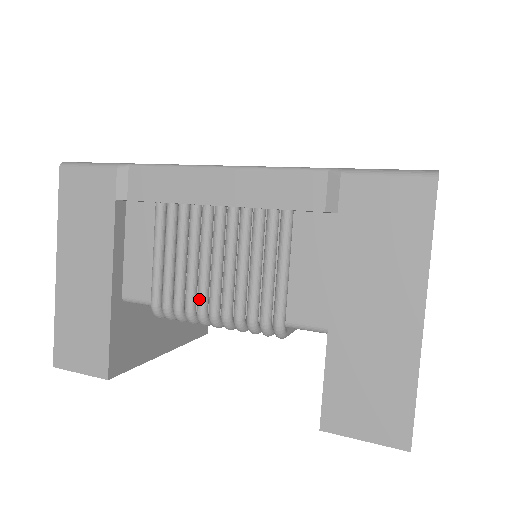
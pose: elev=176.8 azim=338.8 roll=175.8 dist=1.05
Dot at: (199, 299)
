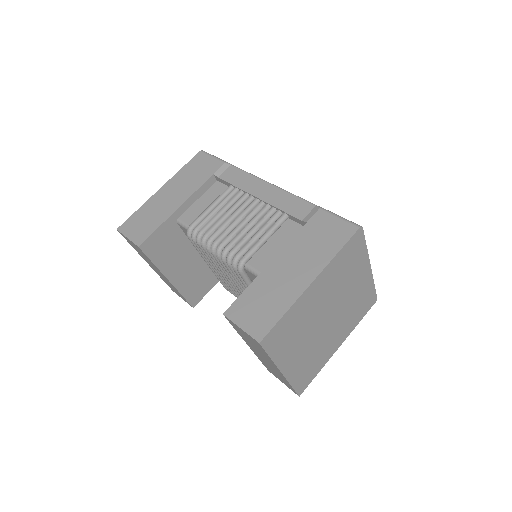
Dot at: (215, 232)
